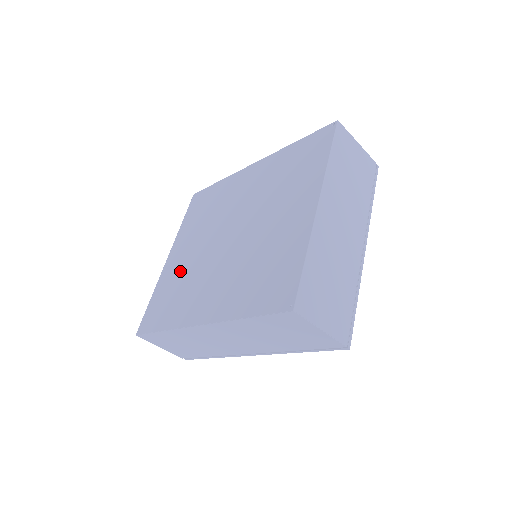
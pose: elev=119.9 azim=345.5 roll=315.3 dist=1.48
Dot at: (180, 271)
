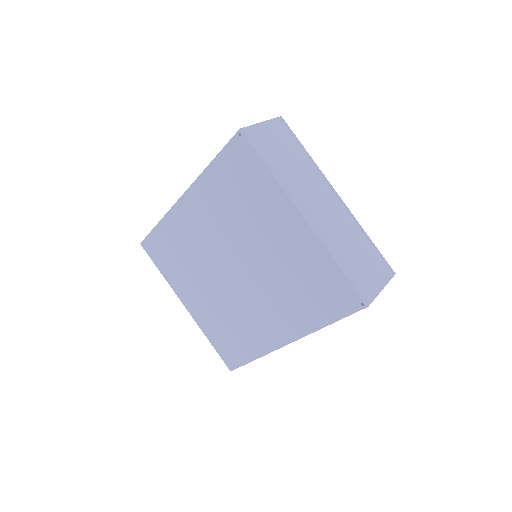
Dot at: (215, 313)
